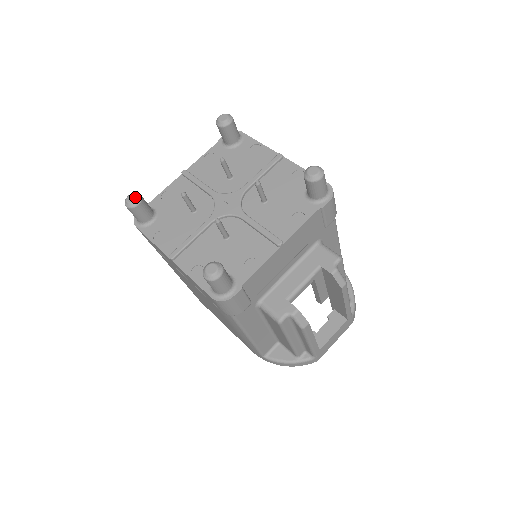
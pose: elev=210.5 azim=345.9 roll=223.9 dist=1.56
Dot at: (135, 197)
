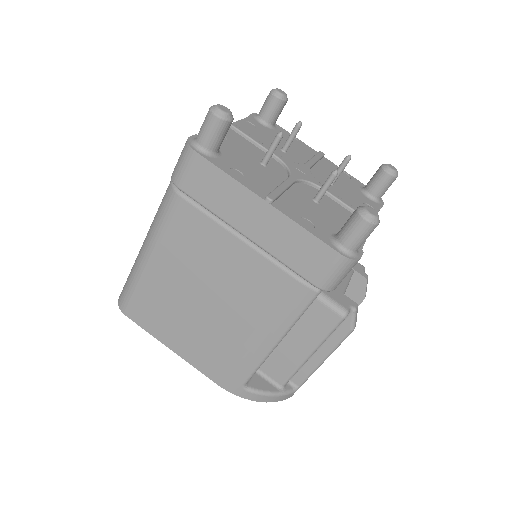
Dot at: occluded
